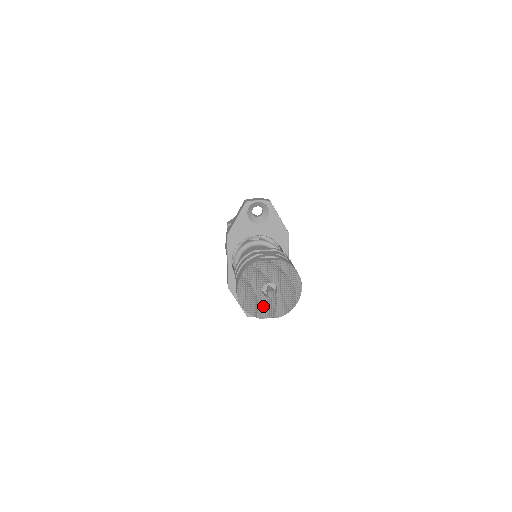
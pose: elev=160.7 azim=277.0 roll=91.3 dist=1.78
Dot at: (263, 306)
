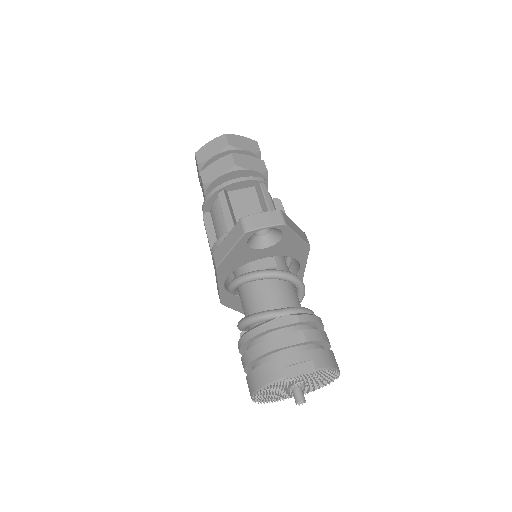
Dot at: (285, 394)
